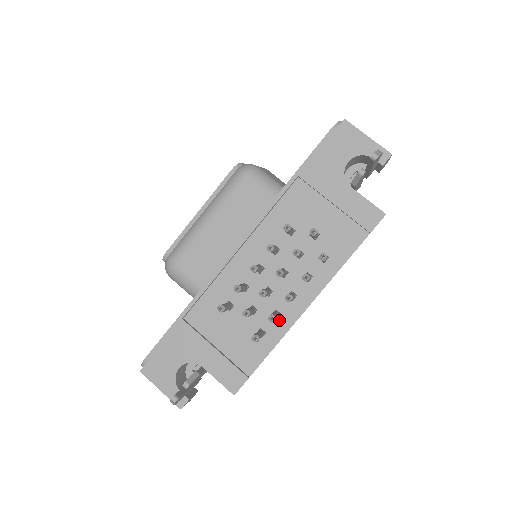
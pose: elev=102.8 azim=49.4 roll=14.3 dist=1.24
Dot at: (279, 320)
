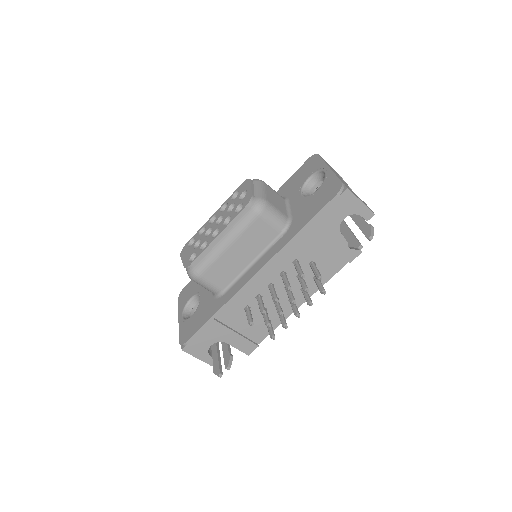
Dot at: occluded
